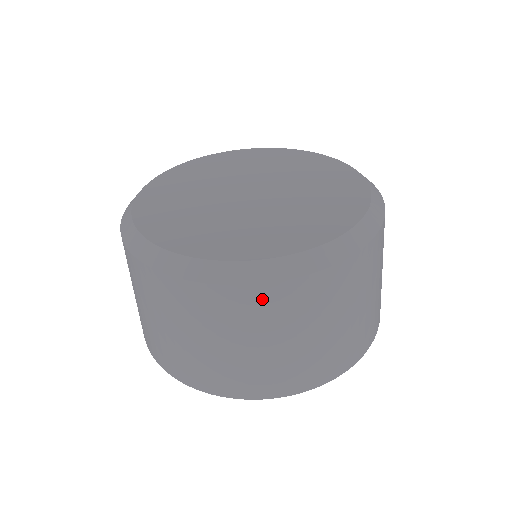
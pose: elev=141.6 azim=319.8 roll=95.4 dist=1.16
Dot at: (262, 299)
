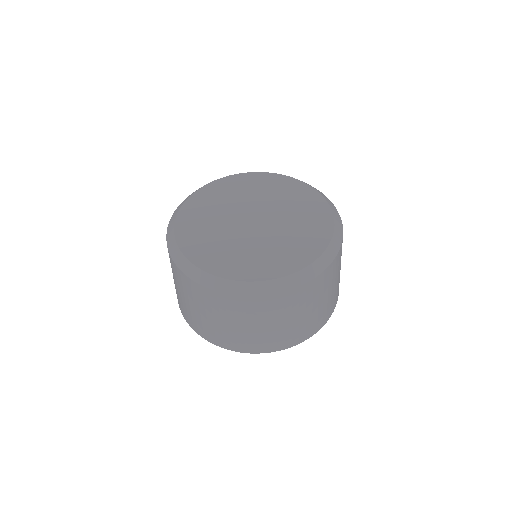
Dot at: (189, 284)
